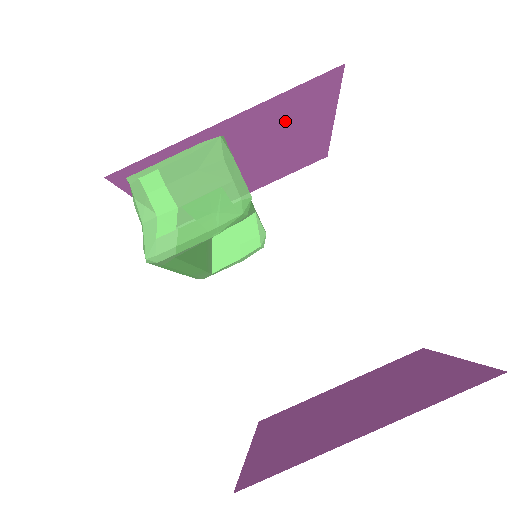
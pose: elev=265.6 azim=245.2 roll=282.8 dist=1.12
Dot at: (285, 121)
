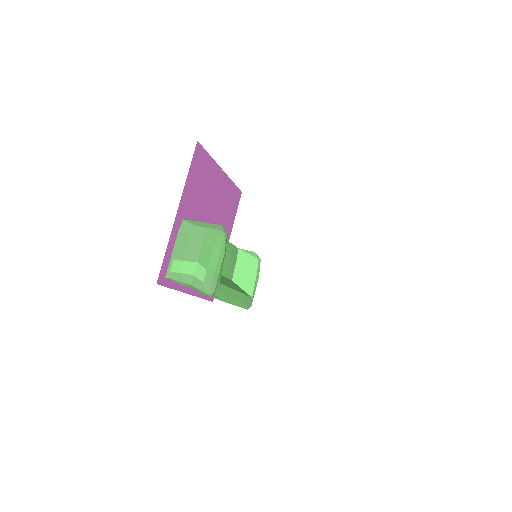
Dot at: (202, 189)
